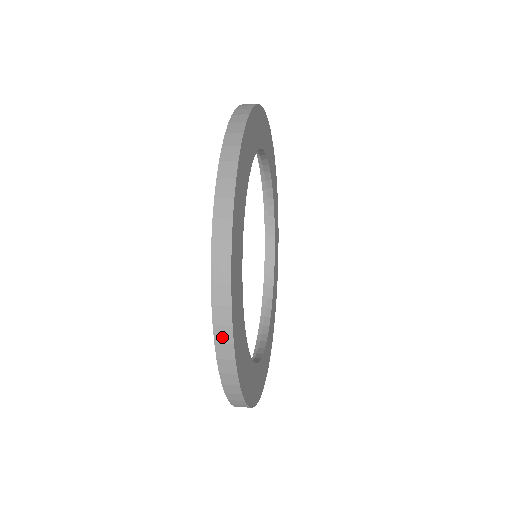
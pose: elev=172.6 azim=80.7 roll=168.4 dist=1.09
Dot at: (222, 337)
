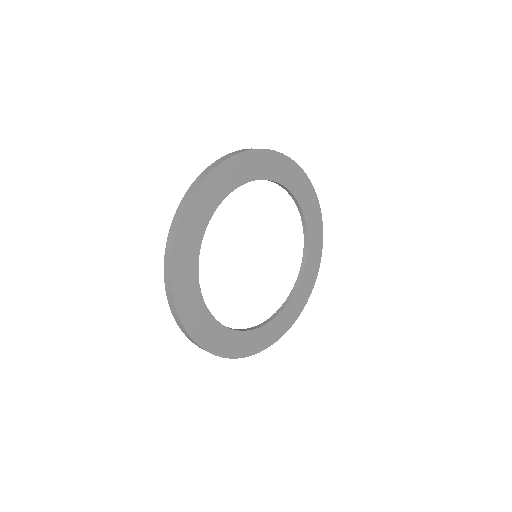
Dot at: (182, 328)
